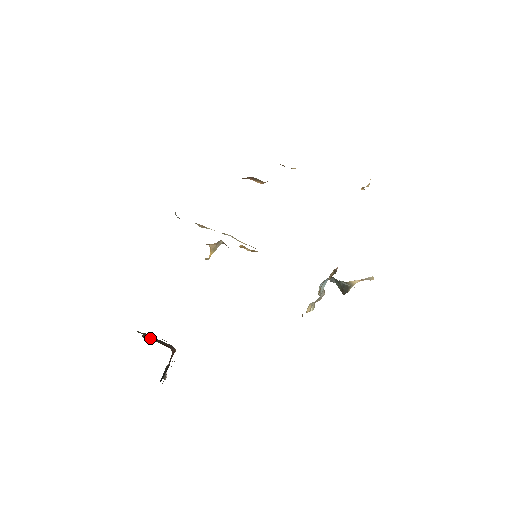
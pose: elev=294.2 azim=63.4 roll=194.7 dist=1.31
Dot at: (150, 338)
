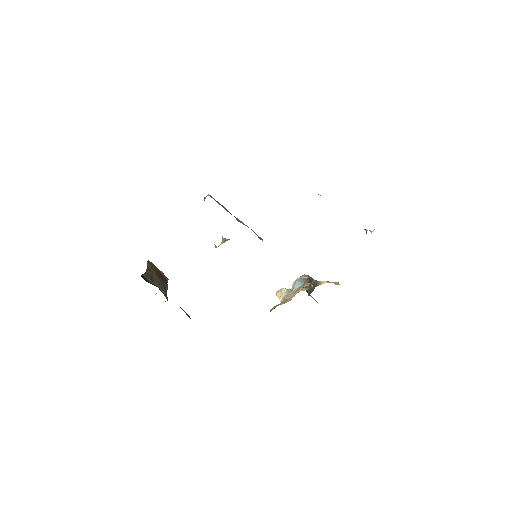
Dot at: (153, 279)
